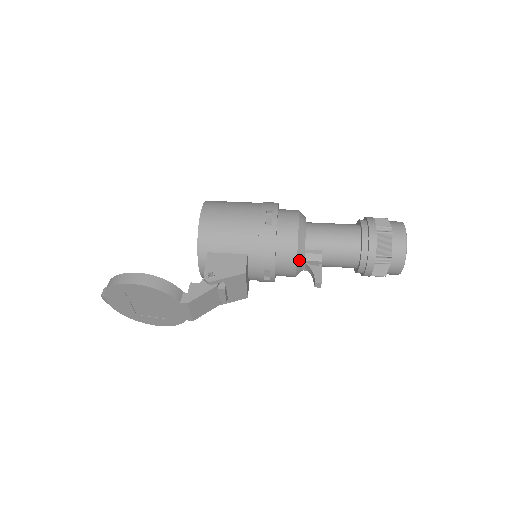
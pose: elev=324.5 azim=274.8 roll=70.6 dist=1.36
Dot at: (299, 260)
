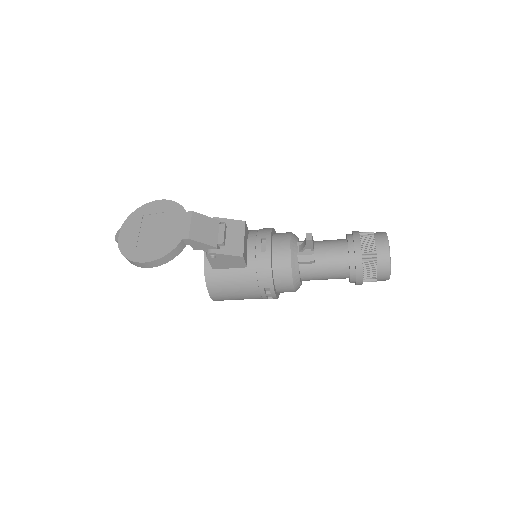
Dot at: (293, 239)
